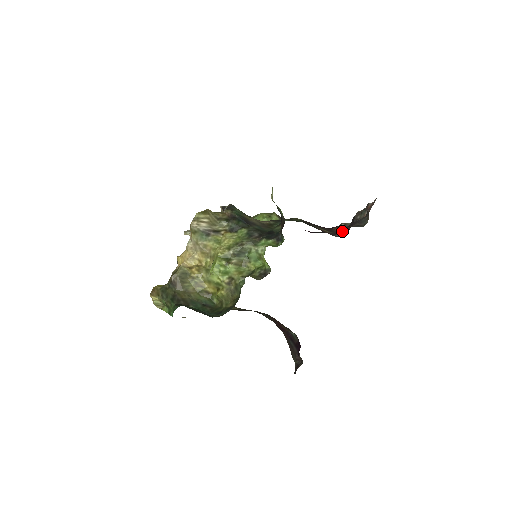
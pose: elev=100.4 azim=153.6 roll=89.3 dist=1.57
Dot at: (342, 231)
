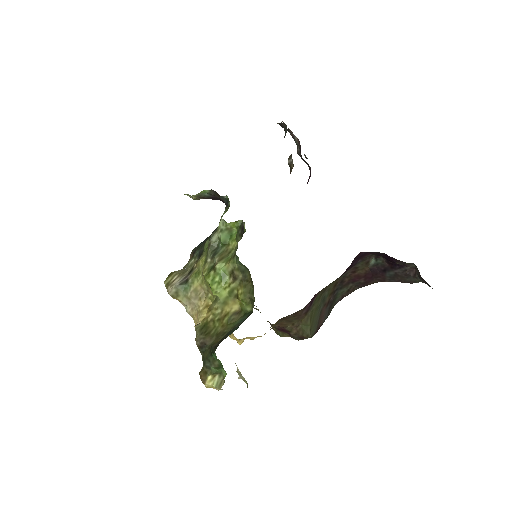
Dot at: occluded
